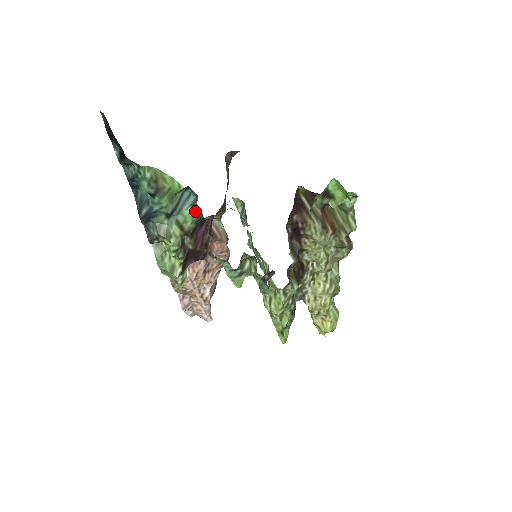
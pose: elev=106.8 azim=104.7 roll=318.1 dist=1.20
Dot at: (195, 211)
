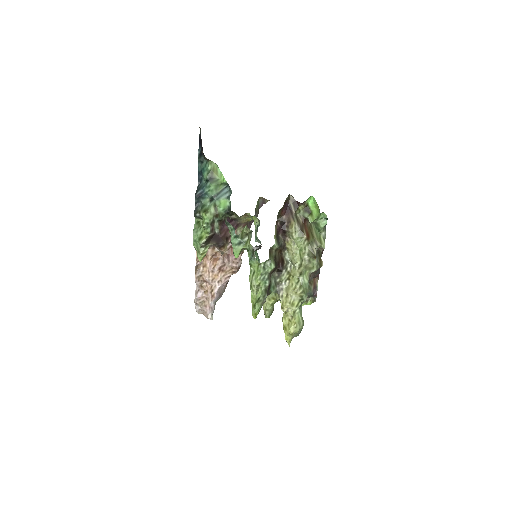
Dot at: (227, 203)
